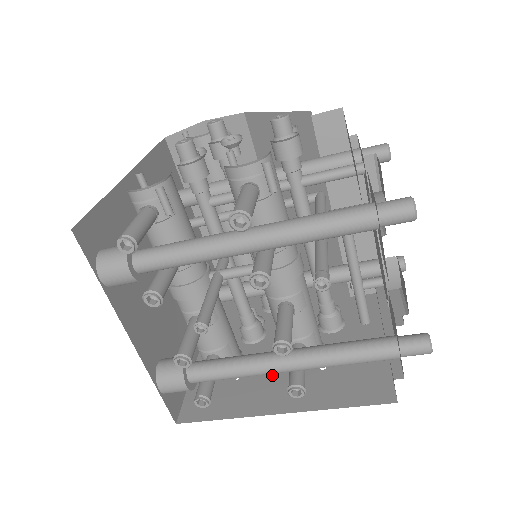
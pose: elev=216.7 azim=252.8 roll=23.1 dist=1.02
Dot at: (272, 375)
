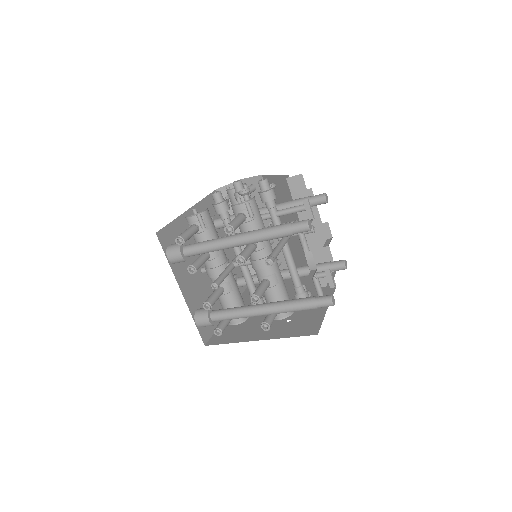
Dot at: occluded
